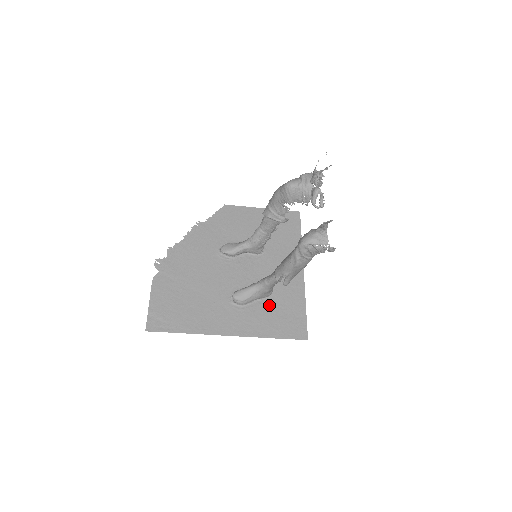
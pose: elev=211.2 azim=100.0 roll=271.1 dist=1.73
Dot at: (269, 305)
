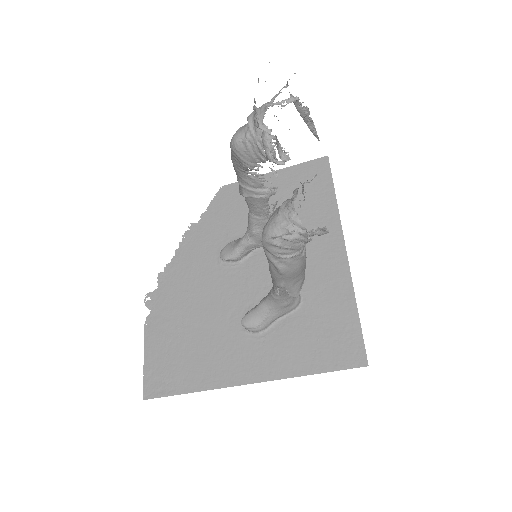
Dot at: (299, 321)
